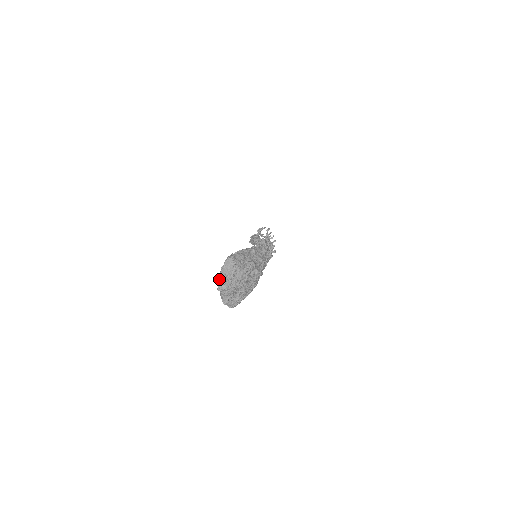
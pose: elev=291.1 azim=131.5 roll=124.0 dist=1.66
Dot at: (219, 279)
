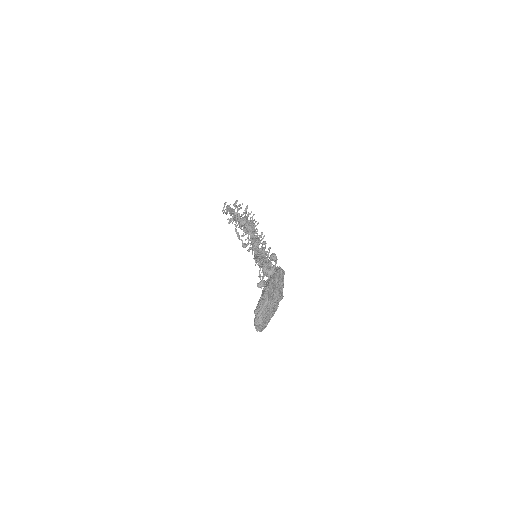
Dot at: (257, 316)
